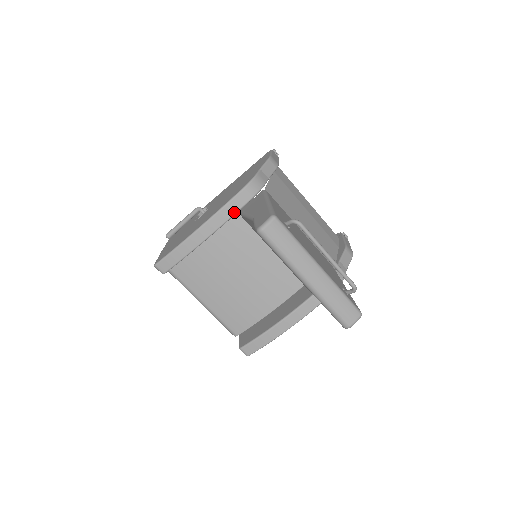
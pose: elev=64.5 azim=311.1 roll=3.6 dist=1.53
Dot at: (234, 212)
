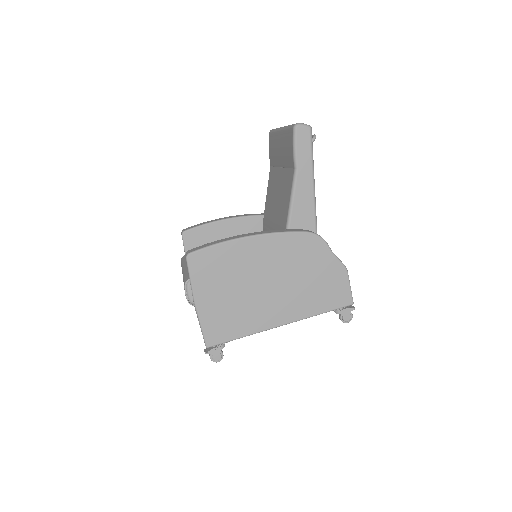
Dot at: (260, 215)
